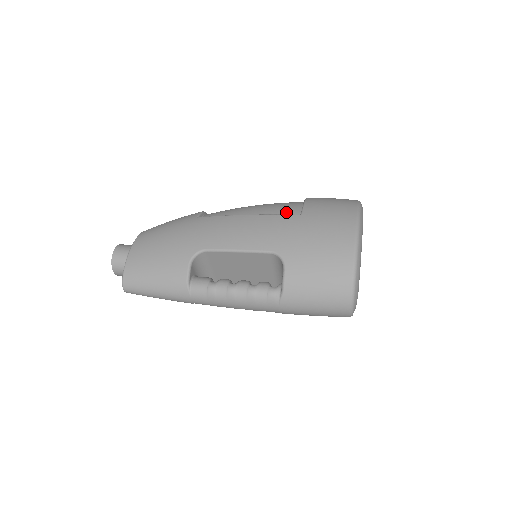
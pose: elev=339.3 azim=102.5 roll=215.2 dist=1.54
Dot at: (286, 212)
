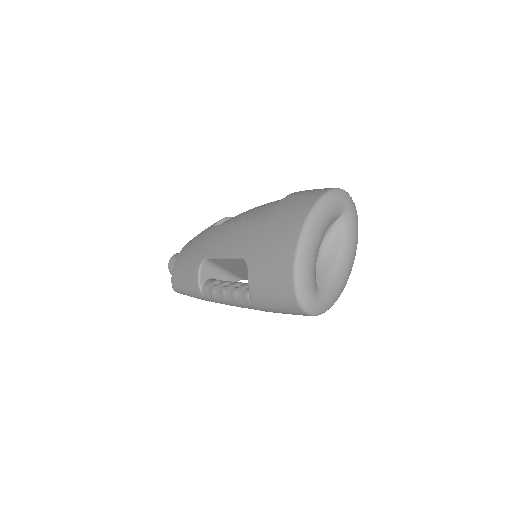
Dot at: (265, 214)
